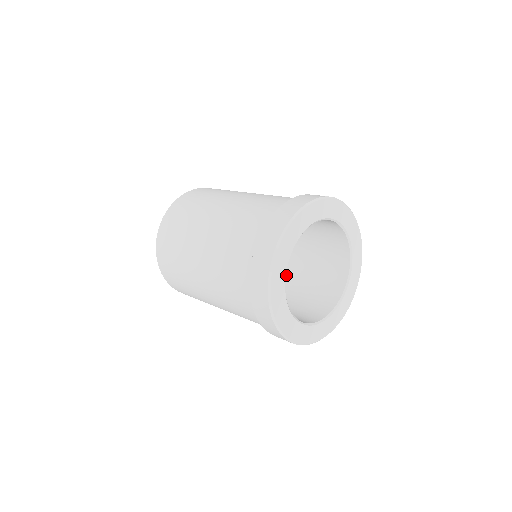
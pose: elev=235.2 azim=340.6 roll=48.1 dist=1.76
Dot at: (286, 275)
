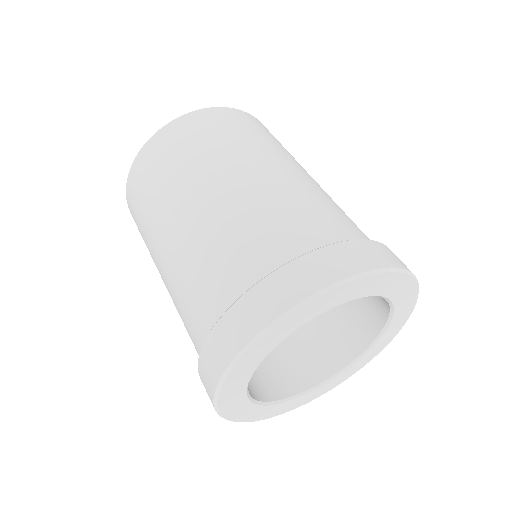
Dot at: occluded
